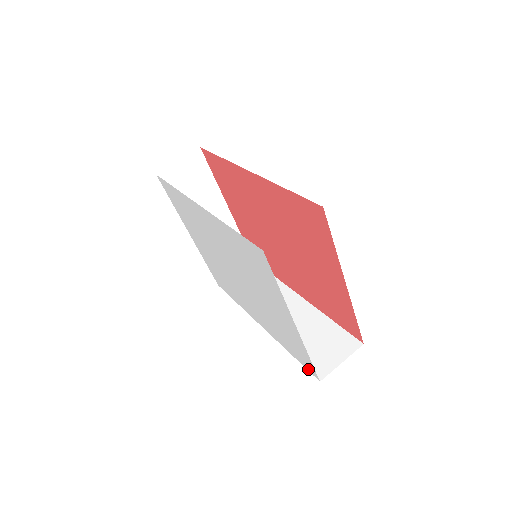
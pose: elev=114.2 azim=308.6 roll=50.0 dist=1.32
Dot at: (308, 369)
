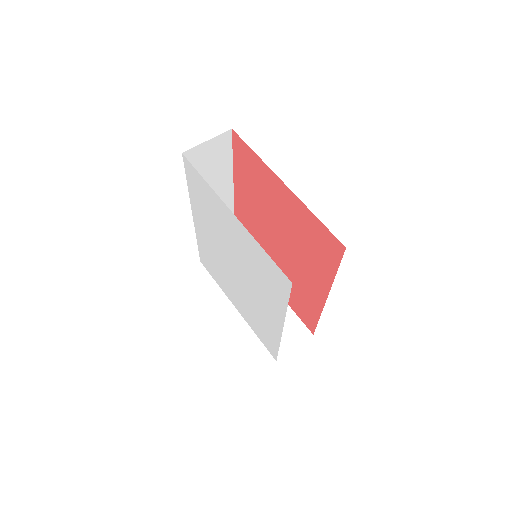
Dot at: (287, 288)
